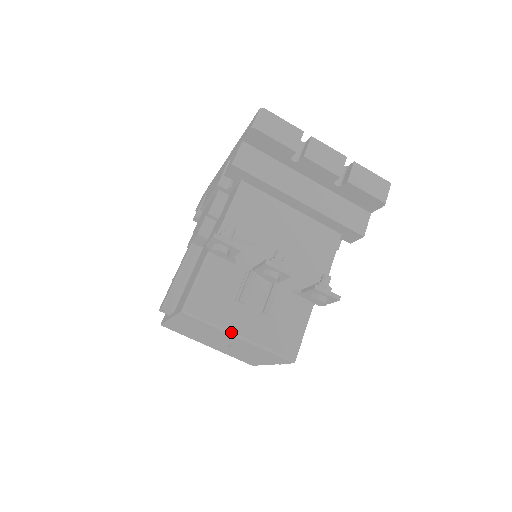
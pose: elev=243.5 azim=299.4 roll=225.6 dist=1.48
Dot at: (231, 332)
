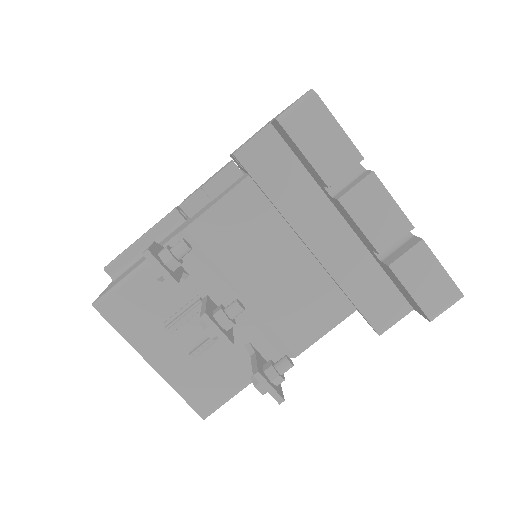
Dot at: (141, 355)
